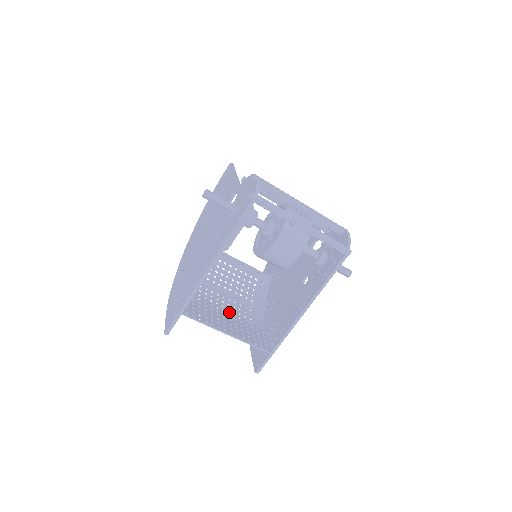
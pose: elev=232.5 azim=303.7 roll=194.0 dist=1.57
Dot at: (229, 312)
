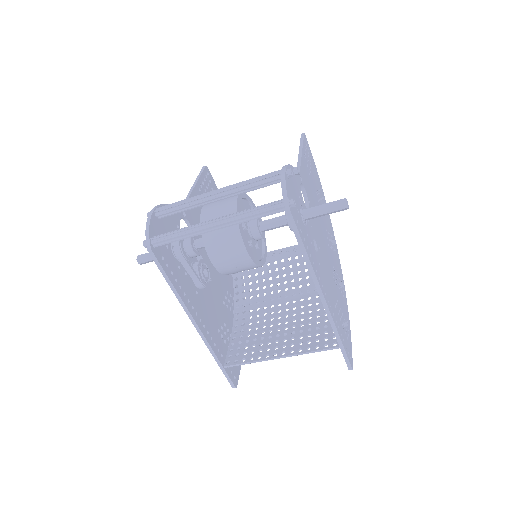
Dot at: (287, 321)
